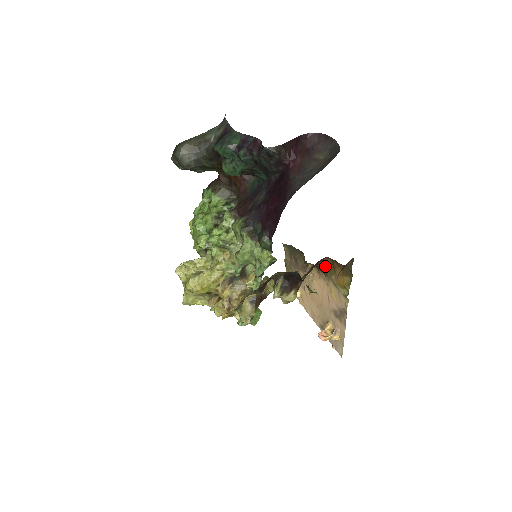
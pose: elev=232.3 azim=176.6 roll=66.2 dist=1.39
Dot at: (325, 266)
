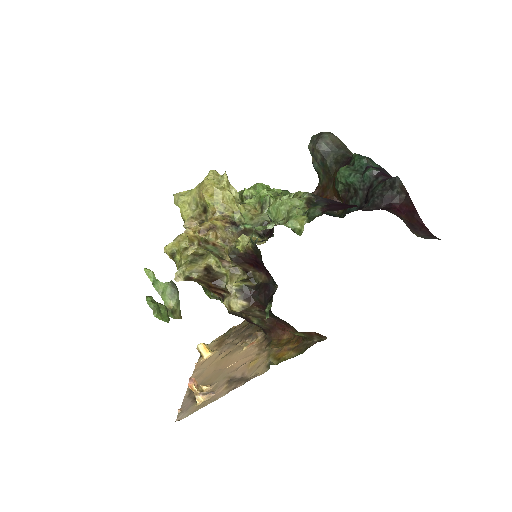
Dot at: (278, 339)
